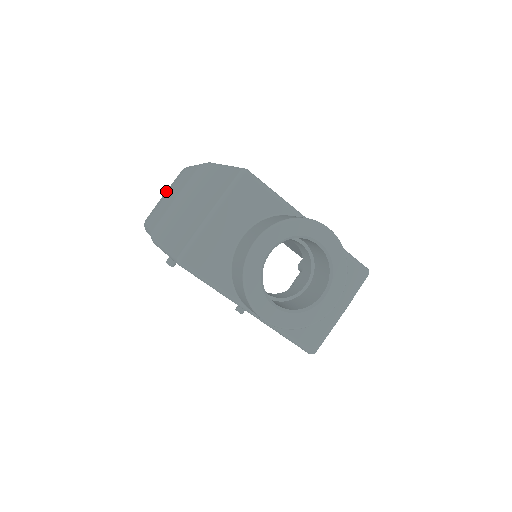
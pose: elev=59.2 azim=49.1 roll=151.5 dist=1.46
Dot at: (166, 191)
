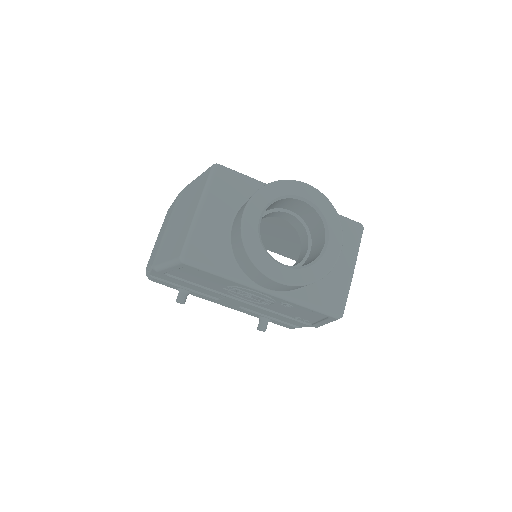
Dot at: occluded
